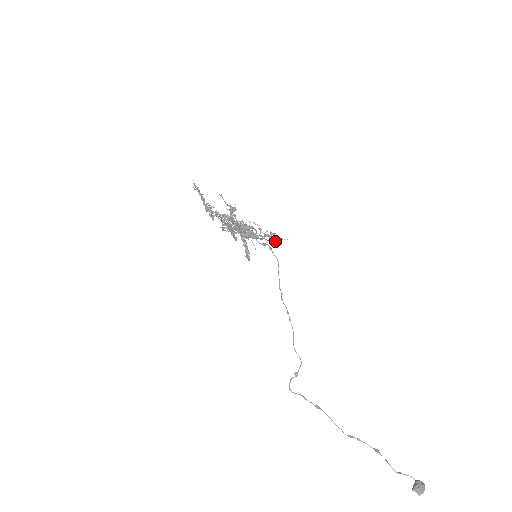
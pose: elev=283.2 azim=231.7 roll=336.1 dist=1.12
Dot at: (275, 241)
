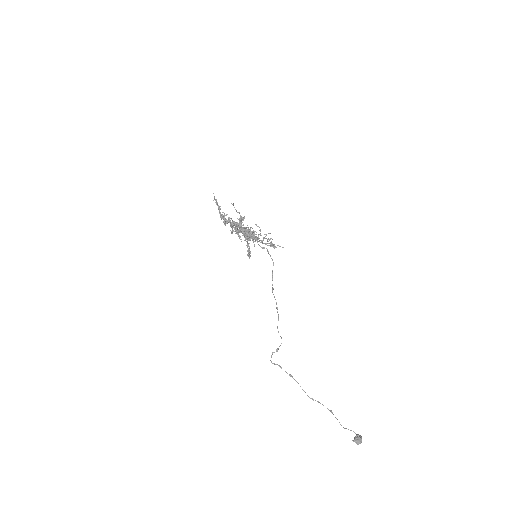
Dot at: (273, 247)
